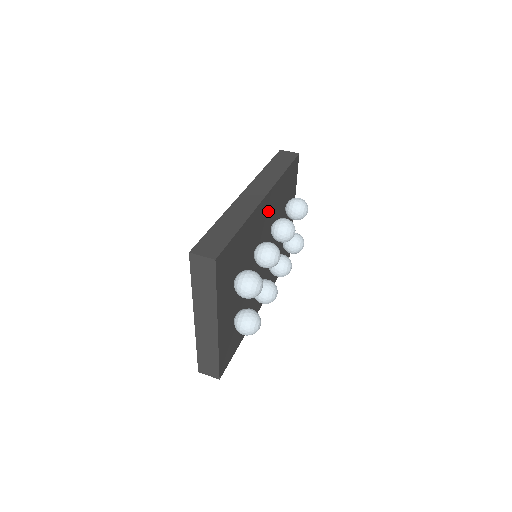
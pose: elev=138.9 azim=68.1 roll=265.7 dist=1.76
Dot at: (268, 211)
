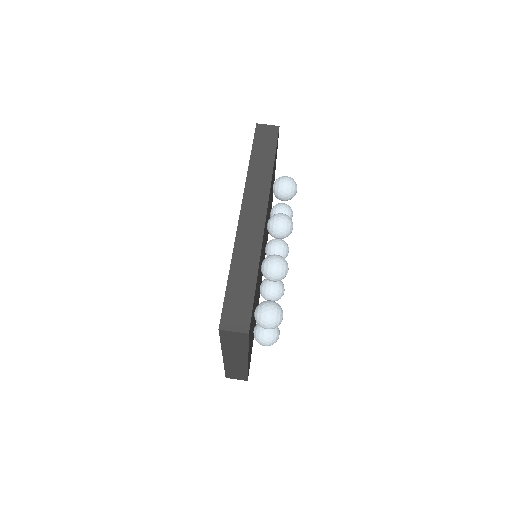
Dot at: occluded
